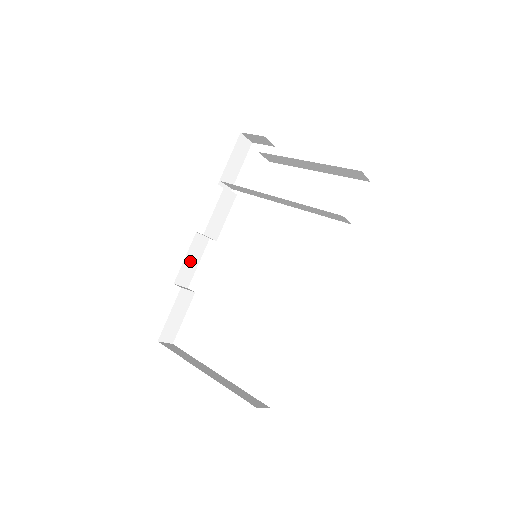
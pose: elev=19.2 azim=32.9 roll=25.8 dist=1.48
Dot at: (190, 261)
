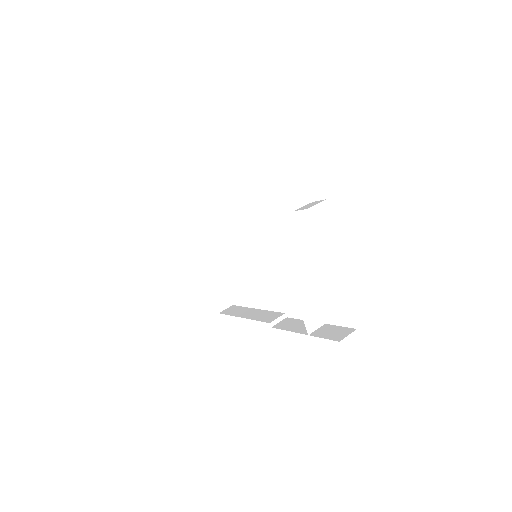
Dot at: occluded
